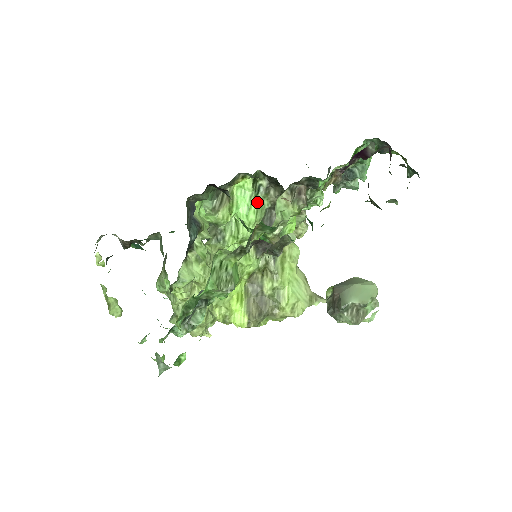
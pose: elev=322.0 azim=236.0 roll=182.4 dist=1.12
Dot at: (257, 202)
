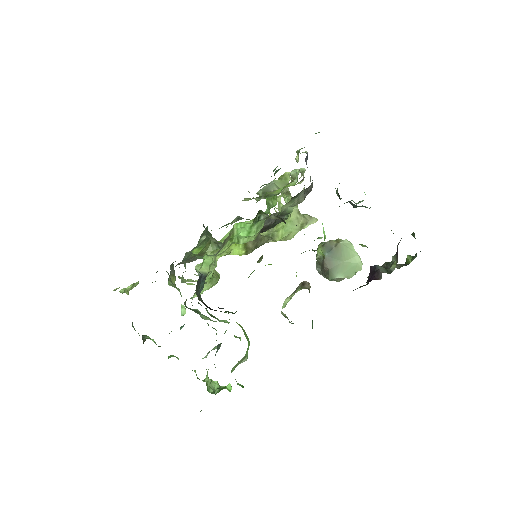
Dot at: (257, 224)
